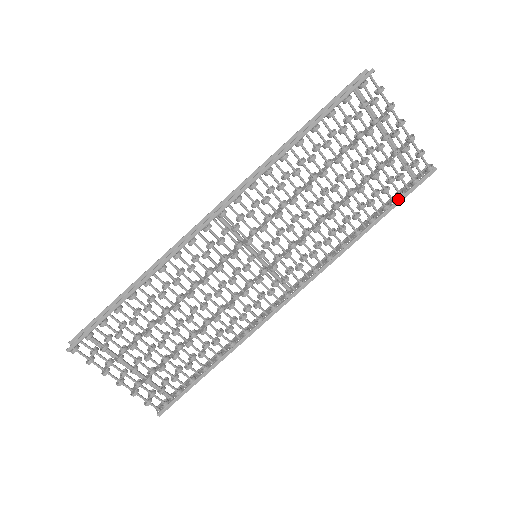
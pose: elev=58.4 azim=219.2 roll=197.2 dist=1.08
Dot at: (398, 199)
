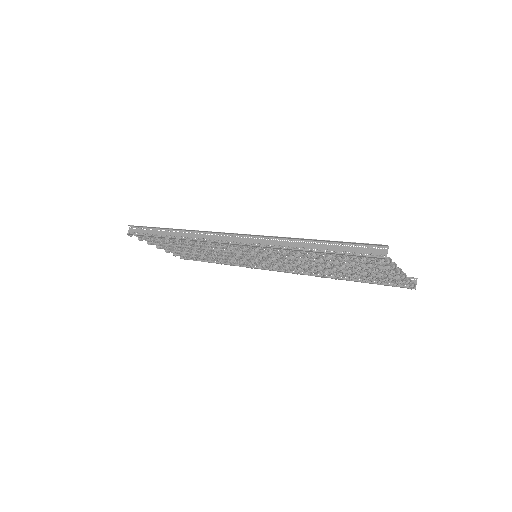
Dot at: (375, 283)
